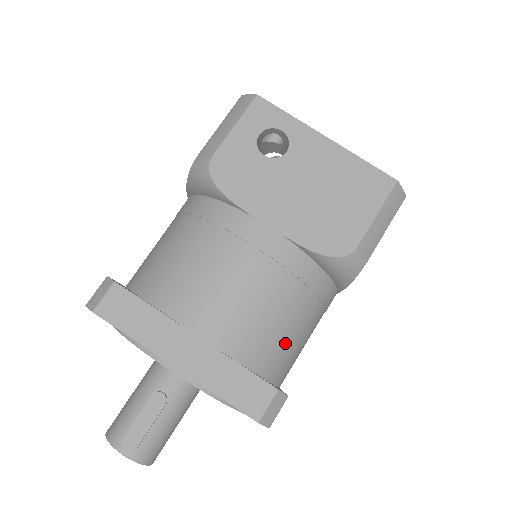
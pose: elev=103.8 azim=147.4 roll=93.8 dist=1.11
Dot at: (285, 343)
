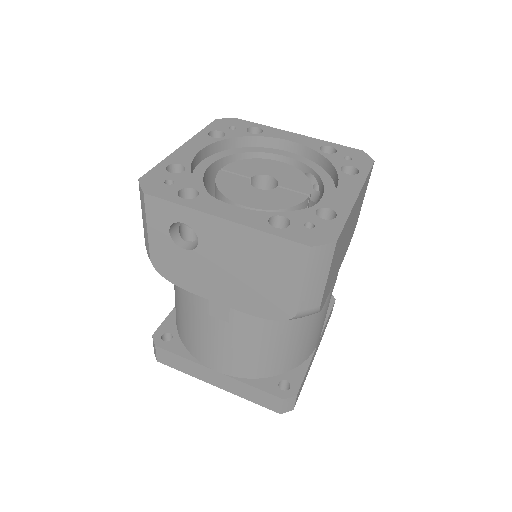
Dot at: (287, 353)
